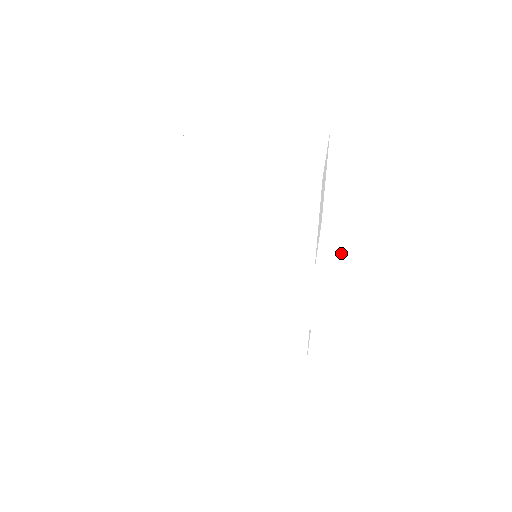
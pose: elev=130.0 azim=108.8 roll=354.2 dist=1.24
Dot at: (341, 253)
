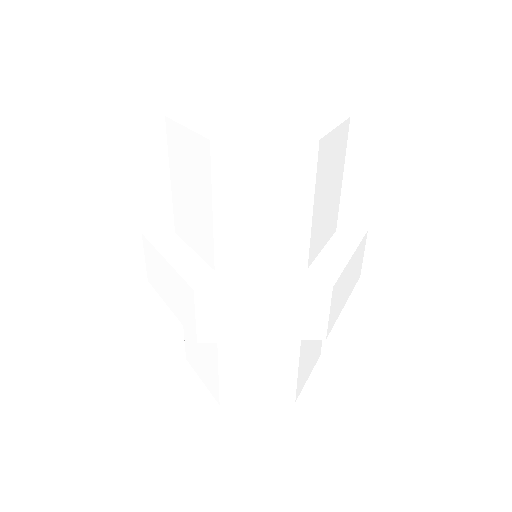
Dot at: (346, 259)
